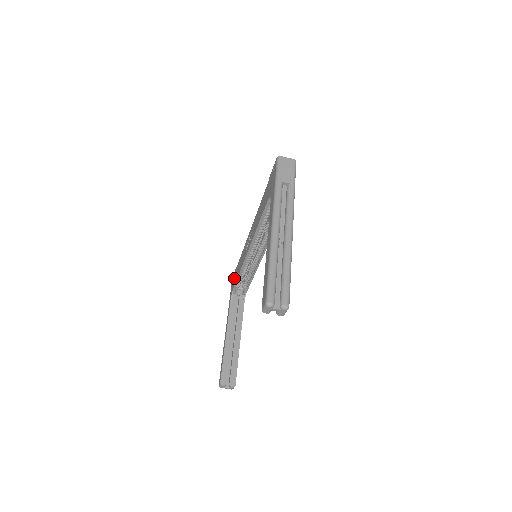
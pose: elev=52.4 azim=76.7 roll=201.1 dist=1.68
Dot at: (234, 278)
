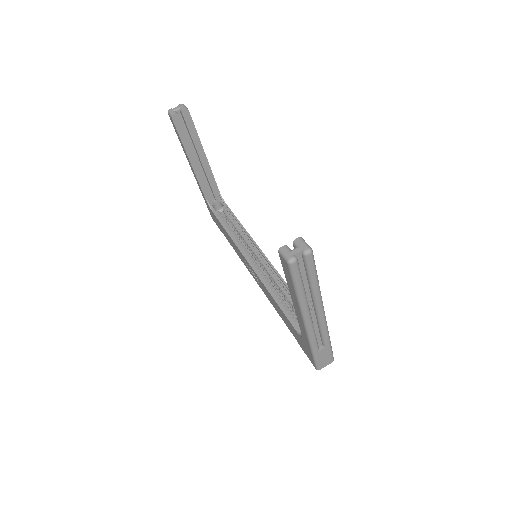
Dot at: (297, 339)
